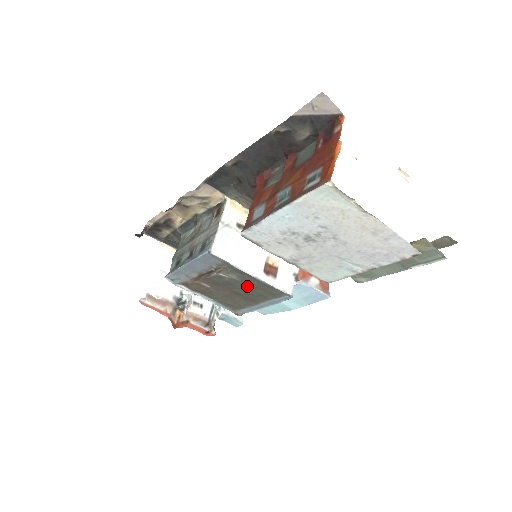
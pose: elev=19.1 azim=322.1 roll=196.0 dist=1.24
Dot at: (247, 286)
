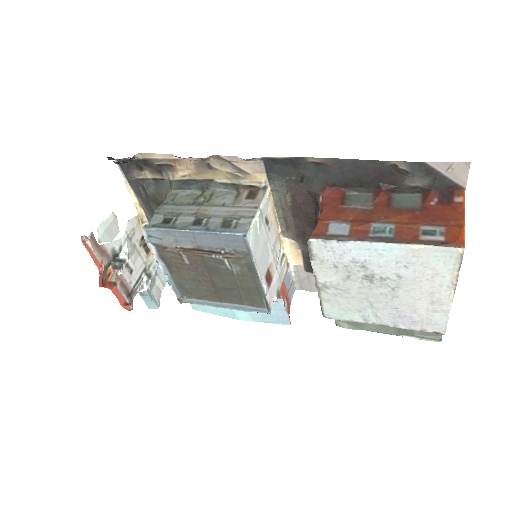
Dot at: (236, 283)
